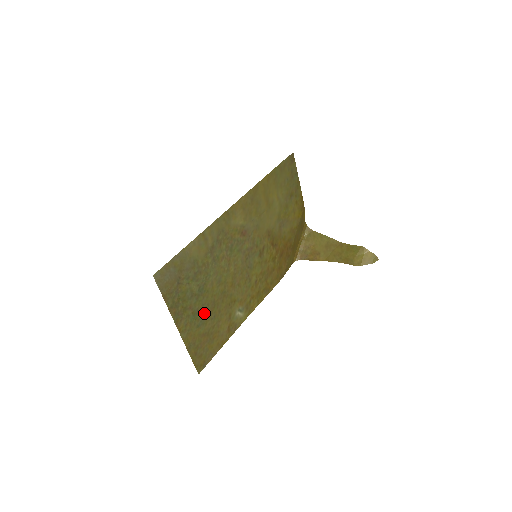
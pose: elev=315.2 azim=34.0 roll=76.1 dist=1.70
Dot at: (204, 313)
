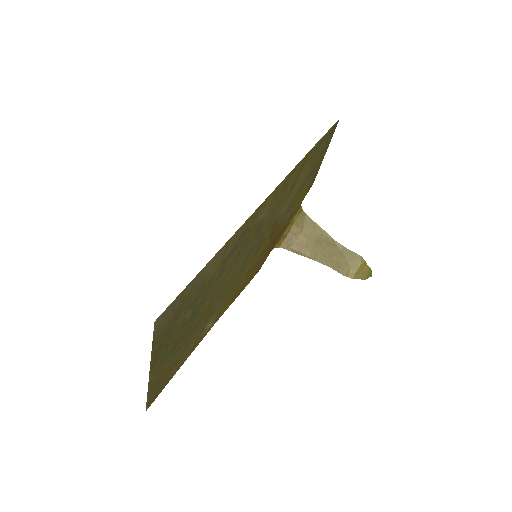
Dot at: (182, 341)
